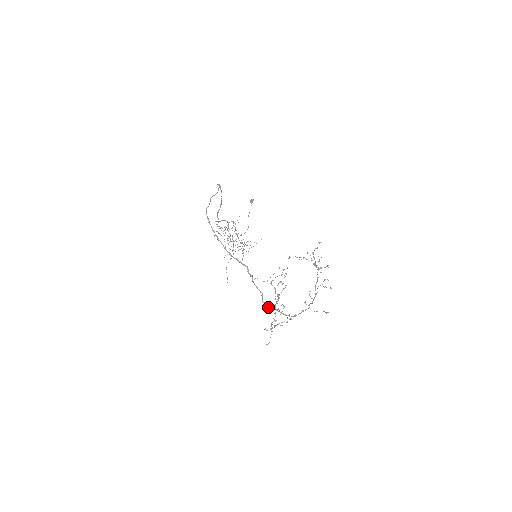
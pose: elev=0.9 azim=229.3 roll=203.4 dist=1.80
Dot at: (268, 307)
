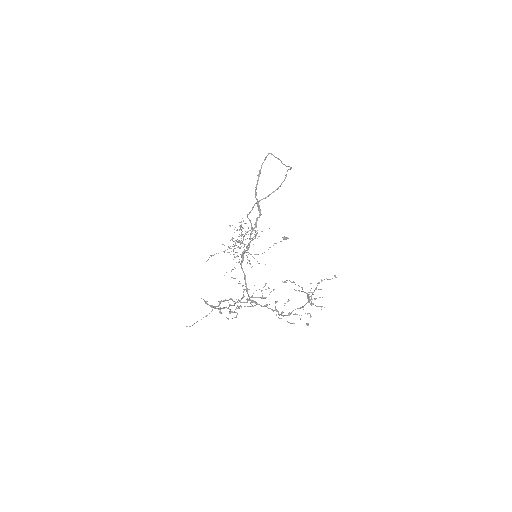
Dot at: occluded
